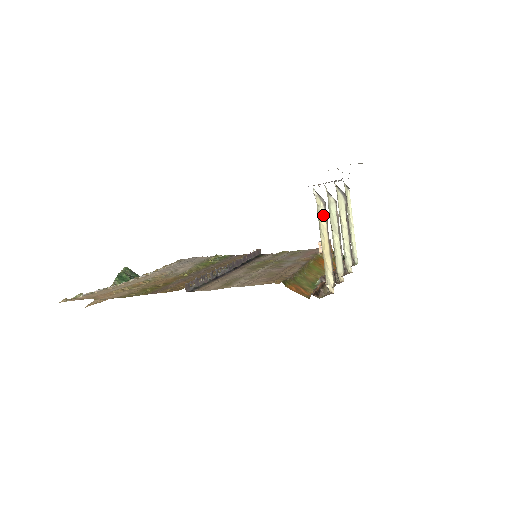
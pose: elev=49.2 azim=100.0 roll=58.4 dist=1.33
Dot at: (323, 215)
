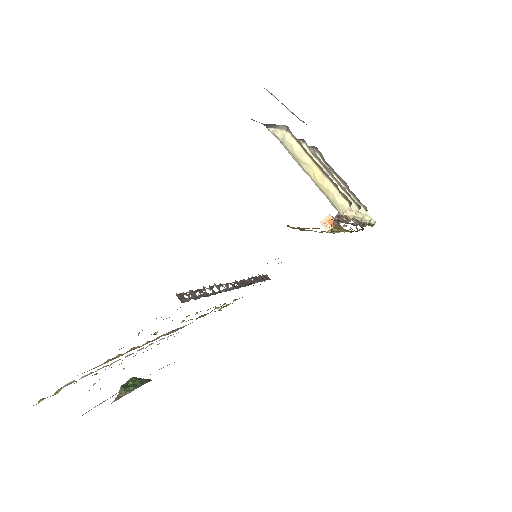
Dot at: (292, 141)
